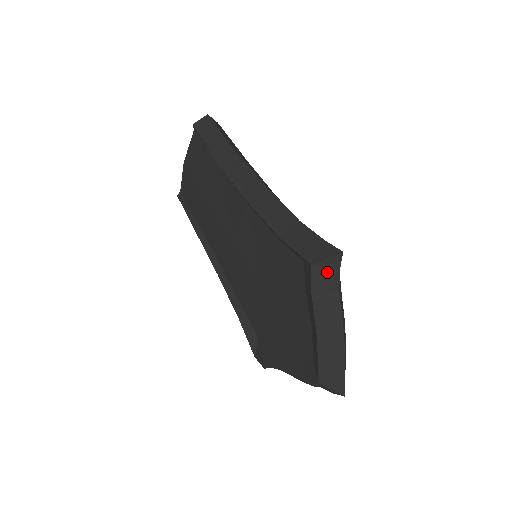
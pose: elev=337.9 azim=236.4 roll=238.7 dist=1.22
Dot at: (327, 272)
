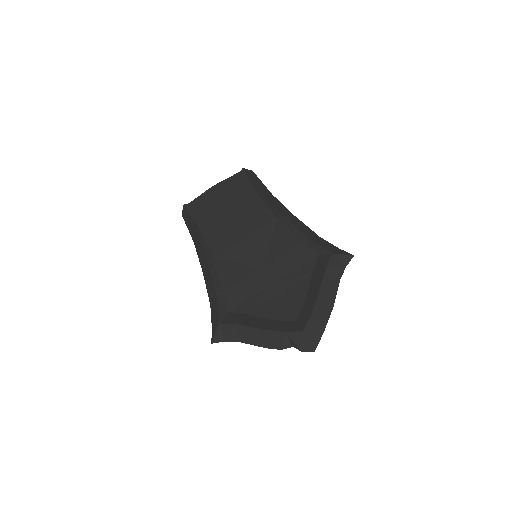
Dot at: (339, 263)
